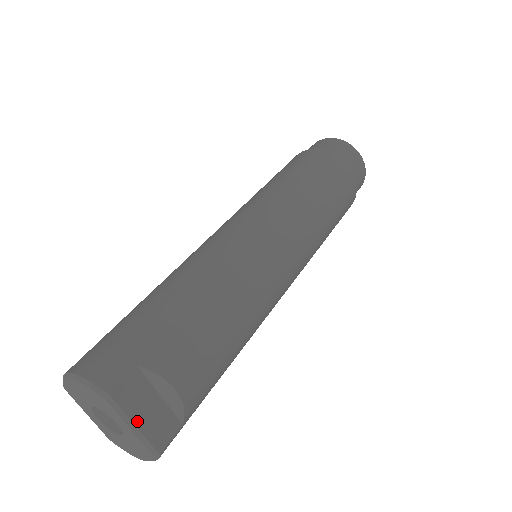
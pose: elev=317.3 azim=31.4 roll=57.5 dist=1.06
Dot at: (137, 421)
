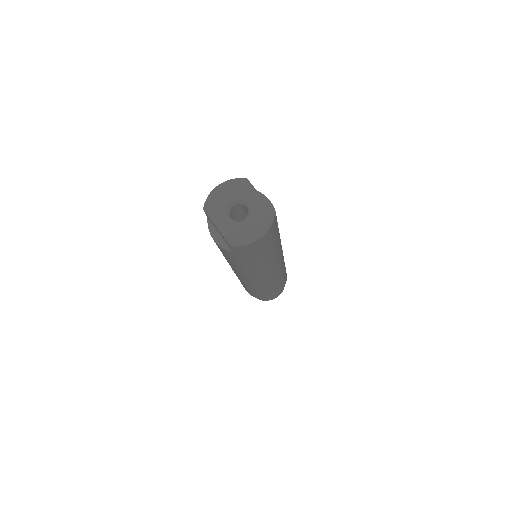
Dot at: (260, 196)
